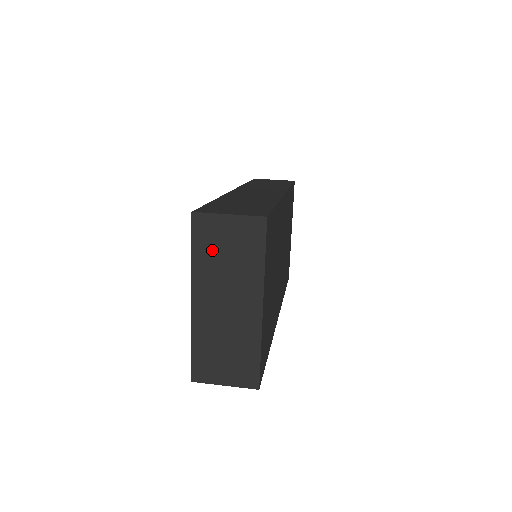
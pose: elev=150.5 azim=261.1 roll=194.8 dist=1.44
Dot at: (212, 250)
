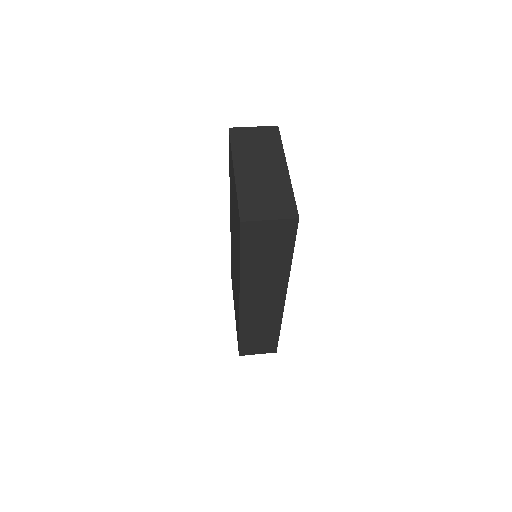
Dot at: (245, 143)
